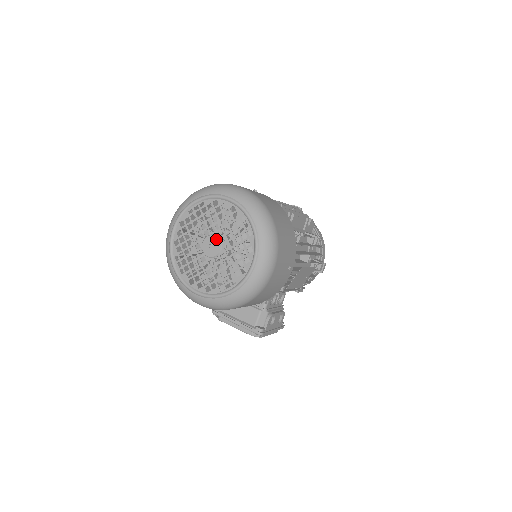
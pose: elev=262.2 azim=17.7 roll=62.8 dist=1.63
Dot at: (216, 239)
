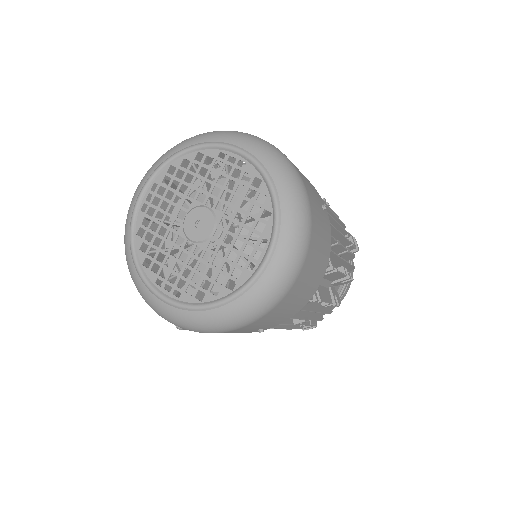
Dot at: (212, 223)
